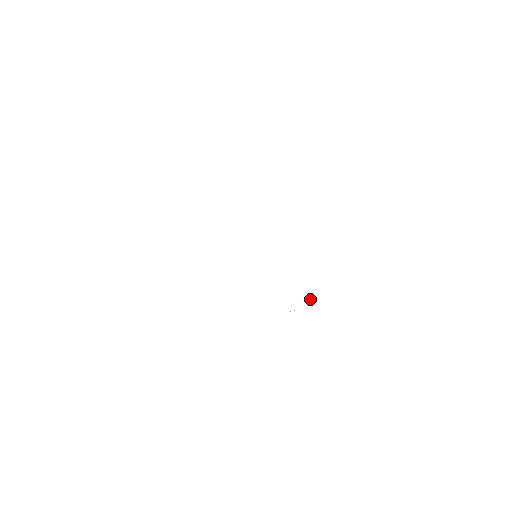
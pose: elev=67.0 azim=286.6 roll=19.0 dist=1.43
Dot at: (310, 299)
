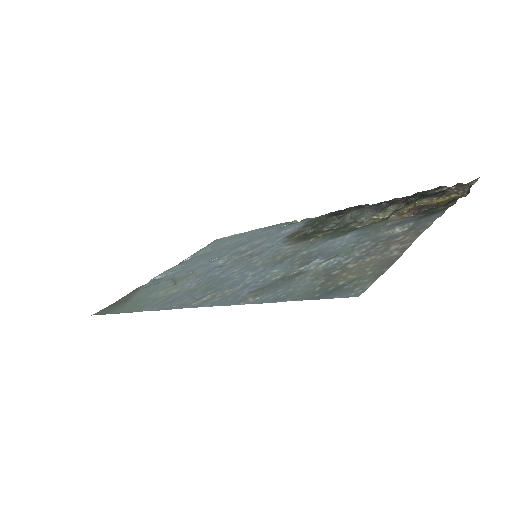
Dot at: (340, 218)
